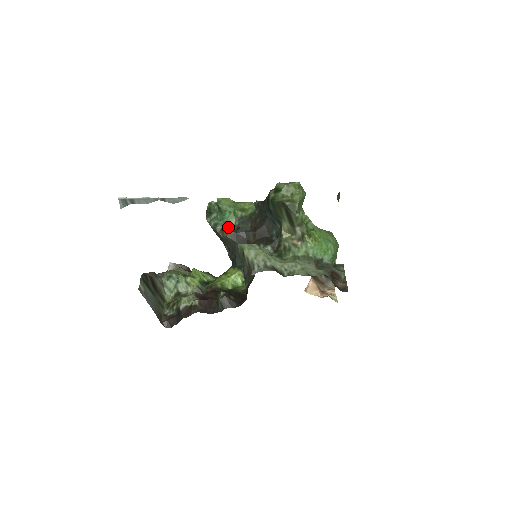
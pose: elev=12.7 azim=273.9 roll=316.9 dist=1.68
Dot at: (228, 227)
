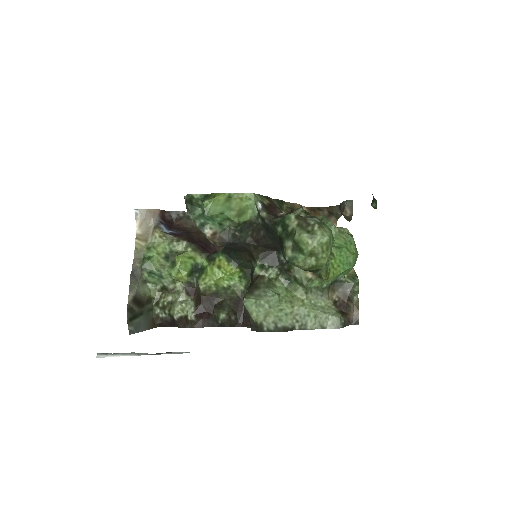
Dot at: (221, 234)
